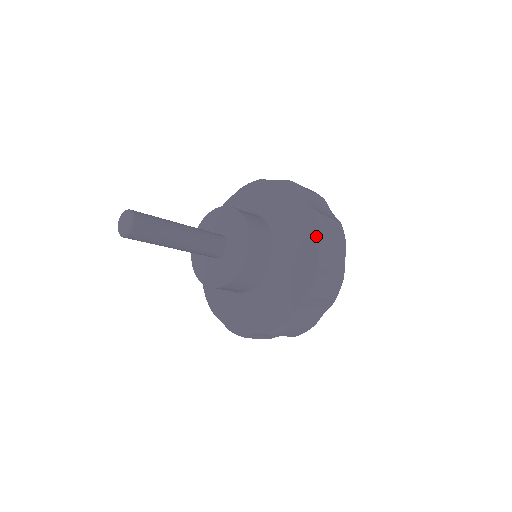
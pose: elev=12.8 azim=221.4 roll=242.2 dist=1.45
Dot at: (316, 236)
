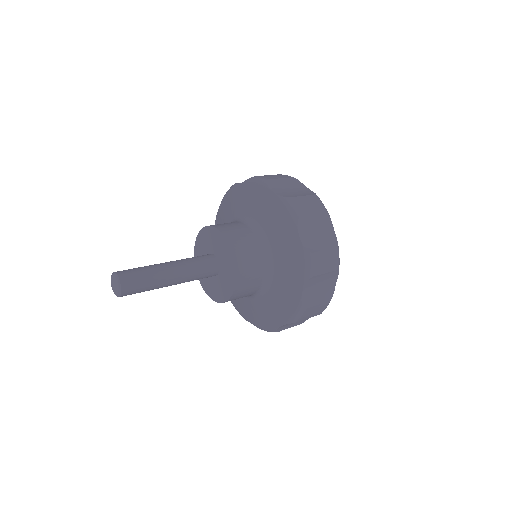
Dot at: (288, 318)
